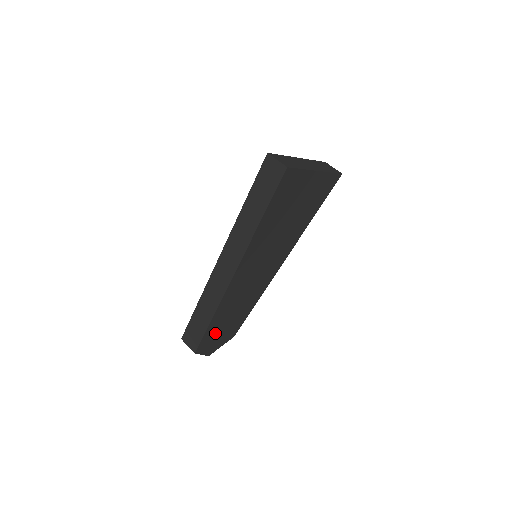
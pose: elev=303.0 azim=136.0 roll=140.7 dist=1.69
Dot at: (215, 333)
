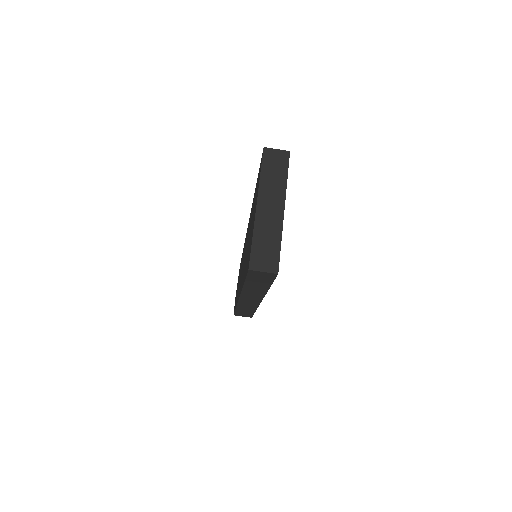
Dot at: occluded
